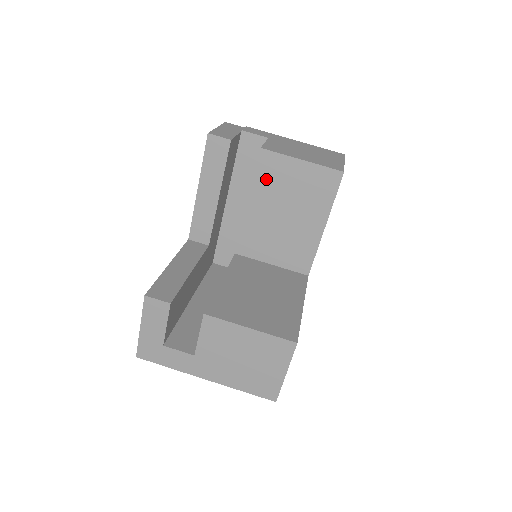
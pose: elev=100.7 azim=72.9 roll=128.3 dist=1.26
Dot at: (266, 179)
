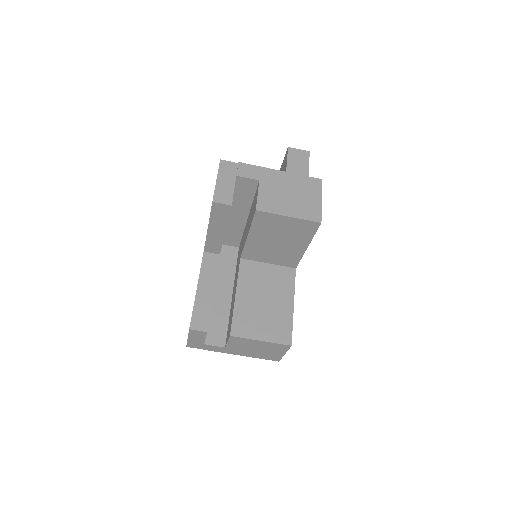
Dot at: (261, 225)
